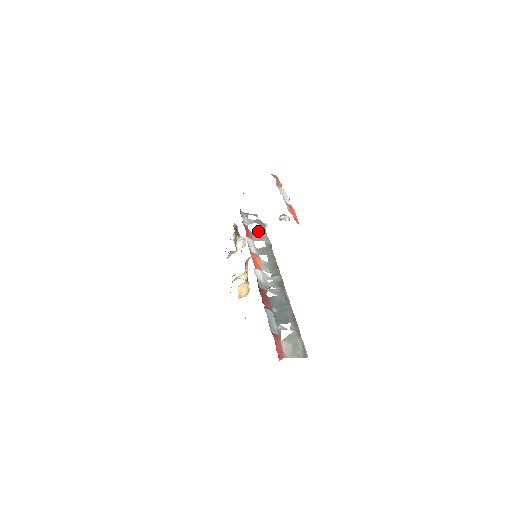
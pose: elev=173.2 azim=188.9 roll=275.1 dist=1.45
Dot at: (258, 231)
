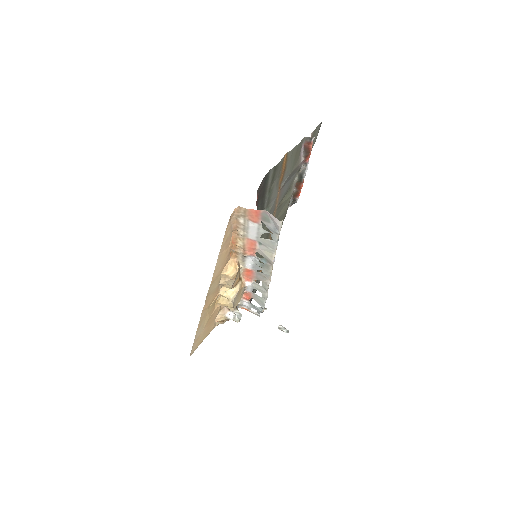
Dot at: (258, 301)
